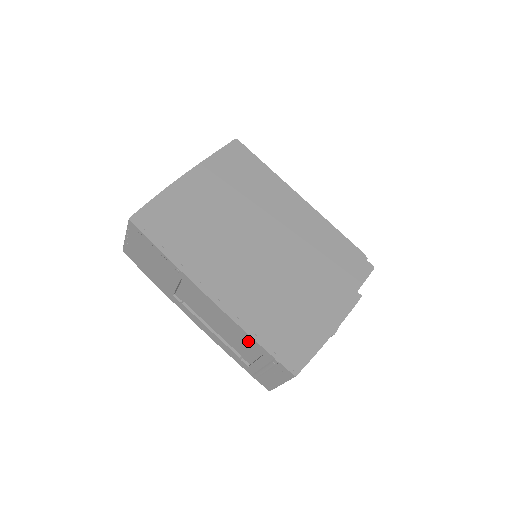
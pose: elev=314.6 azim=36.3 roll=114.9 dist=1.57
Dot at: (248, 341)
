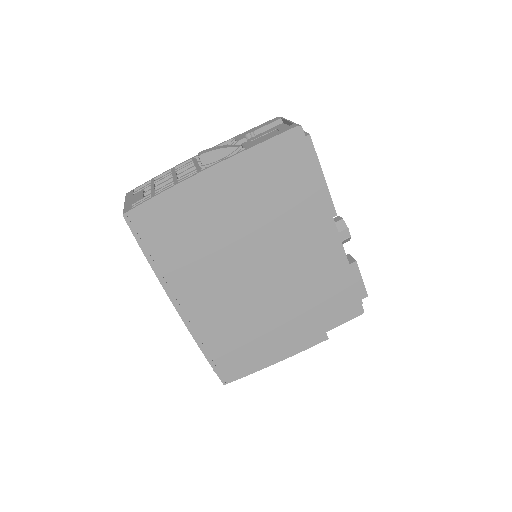
Dot at: occluded
